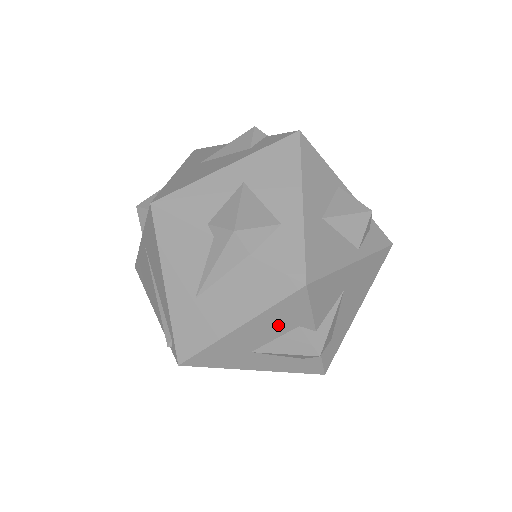
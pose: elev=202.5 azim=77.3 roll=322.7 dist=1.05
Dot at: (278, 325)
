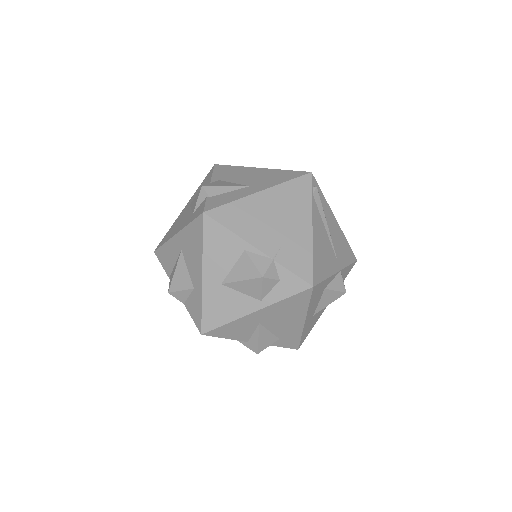
Dot at: occluded
